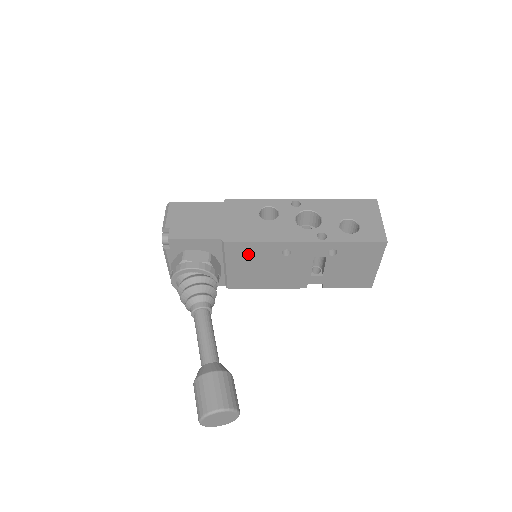
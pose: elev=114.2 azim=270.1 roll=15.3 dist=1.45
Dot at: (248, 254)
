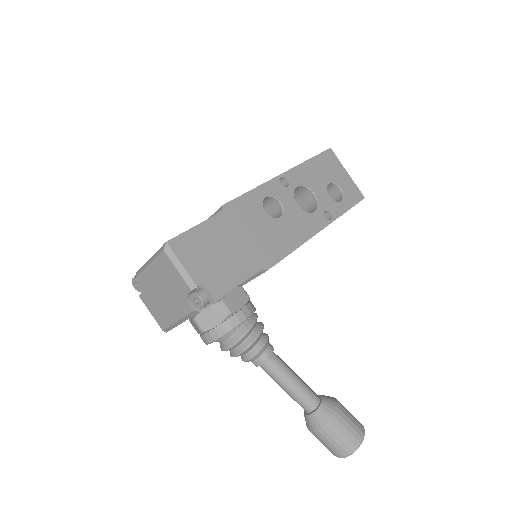
Dot at: occluded
